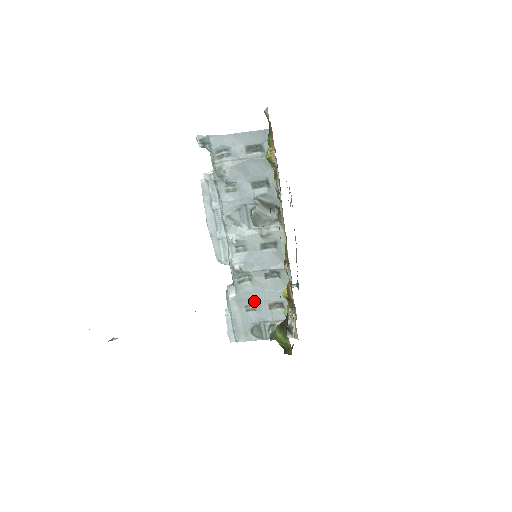
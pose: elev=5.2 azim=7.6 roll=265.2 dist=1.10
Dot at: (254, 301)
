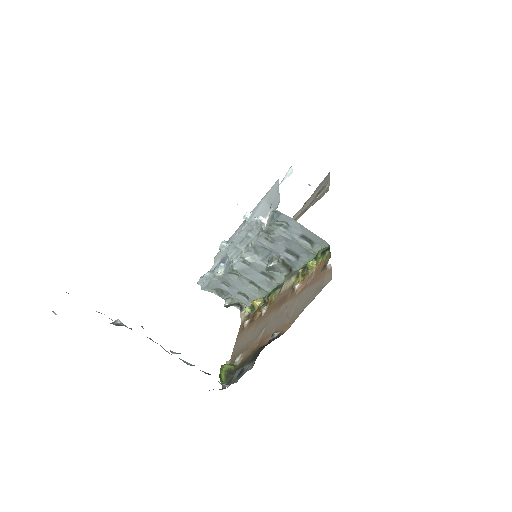
Dot at: (231, 284)
